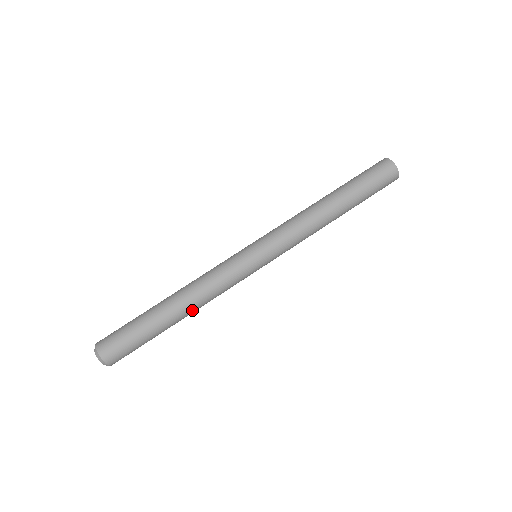
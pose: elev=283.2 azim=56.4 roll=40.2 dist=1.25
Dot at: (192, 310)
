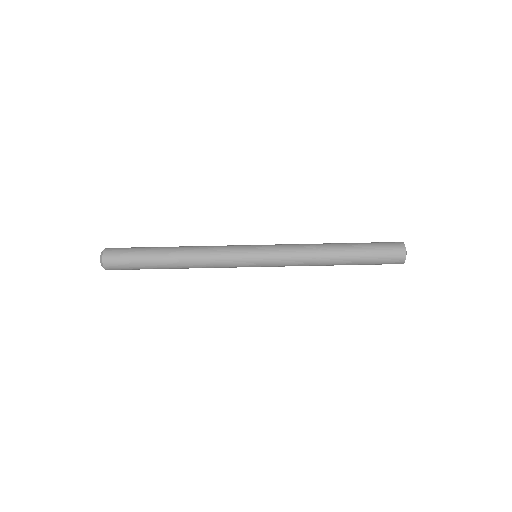
Dot at: (184, 263)
